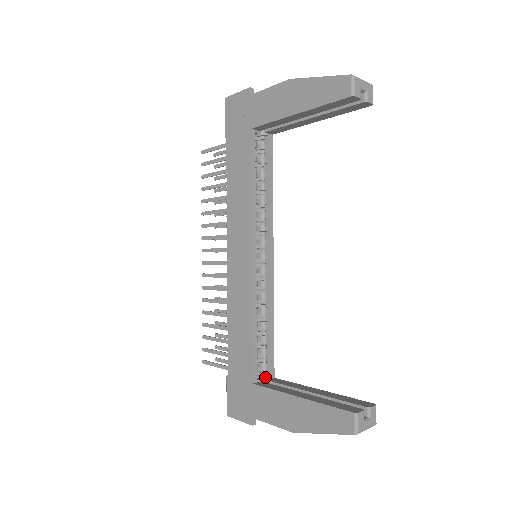
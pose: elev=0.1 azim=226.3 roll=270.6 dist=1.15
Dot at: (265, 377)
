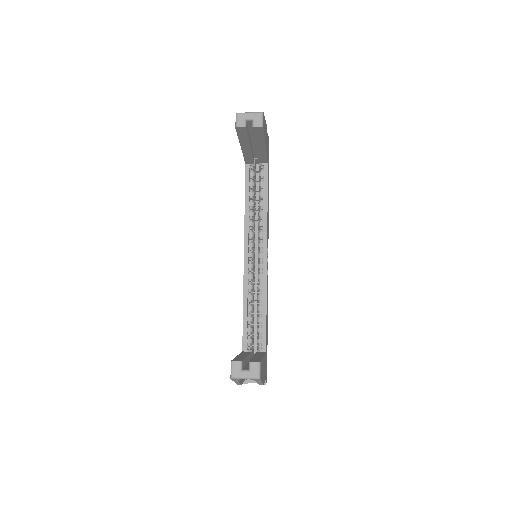
Dot at: (258, 350)
